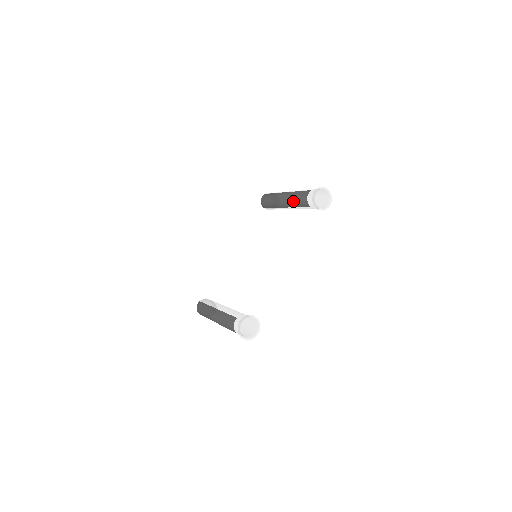
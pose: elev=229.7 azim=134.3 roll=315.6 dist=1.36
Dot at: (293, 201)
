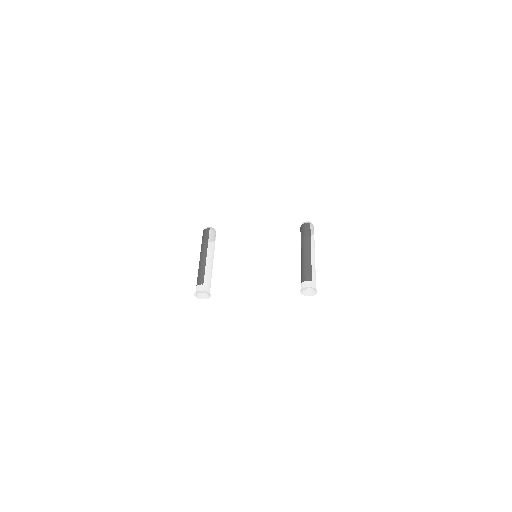
Dot at: (303, 265)
